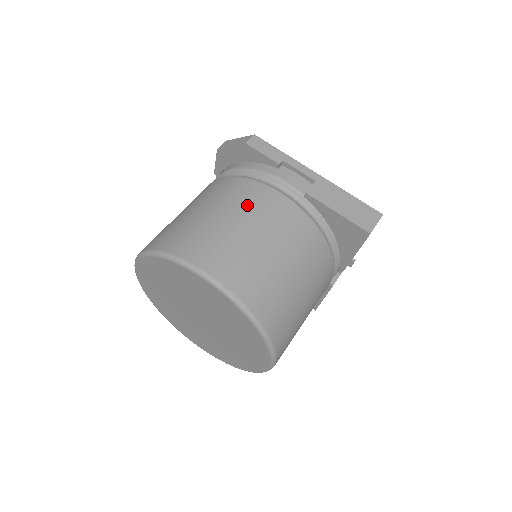
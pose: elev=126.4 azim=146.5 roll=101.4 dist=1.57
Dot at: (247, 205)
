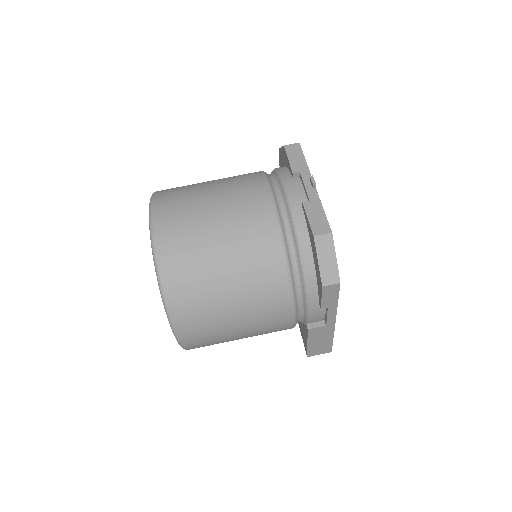
Dot at: (260, 316)
